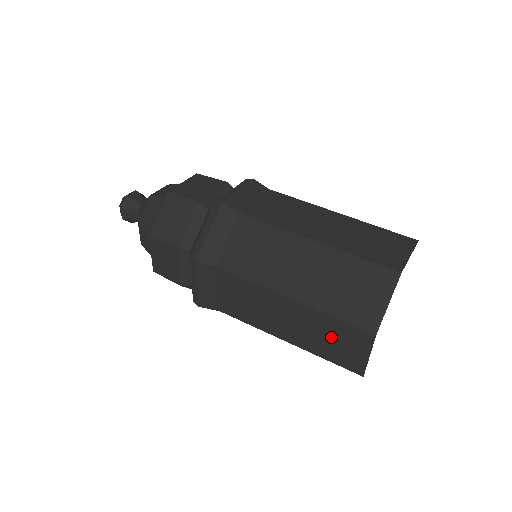
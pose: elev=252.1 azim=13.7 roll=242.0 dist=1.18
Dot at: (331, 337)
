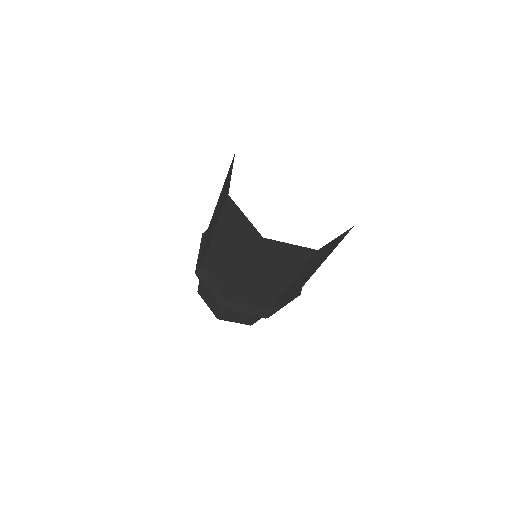
Dot at: (235, 232)
